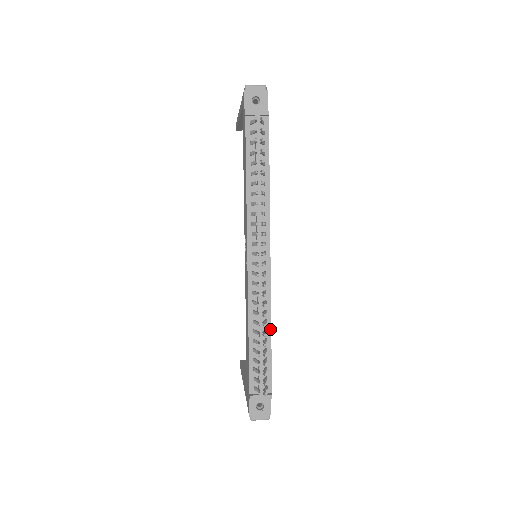
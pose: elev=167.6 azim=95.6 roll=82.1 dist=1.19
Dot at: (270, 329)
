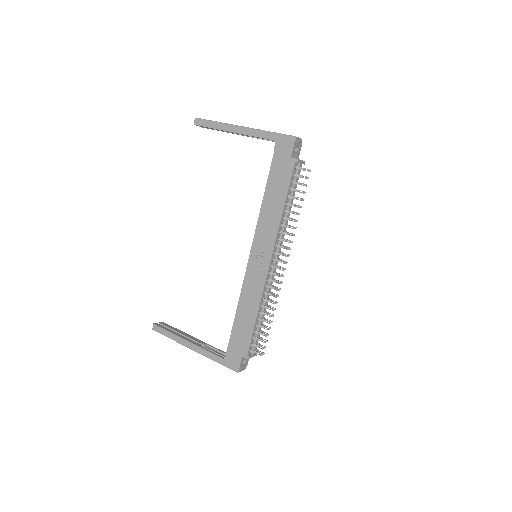
Dot at: occluded
